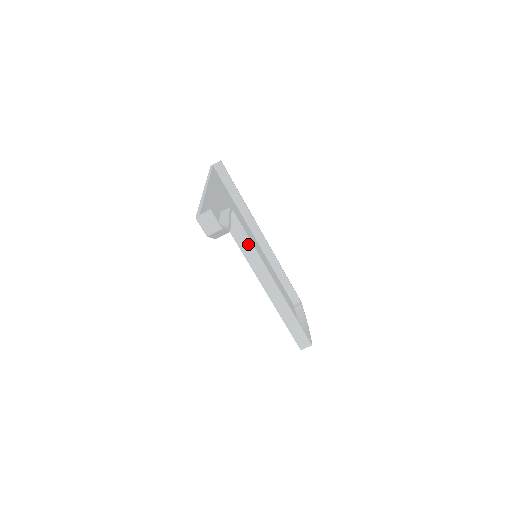
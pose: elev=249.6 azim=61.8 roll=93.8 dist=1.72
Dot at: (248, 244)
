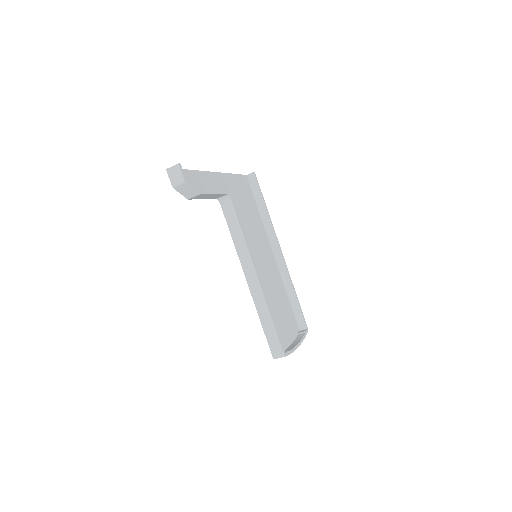
Dot at: (238, 232)
